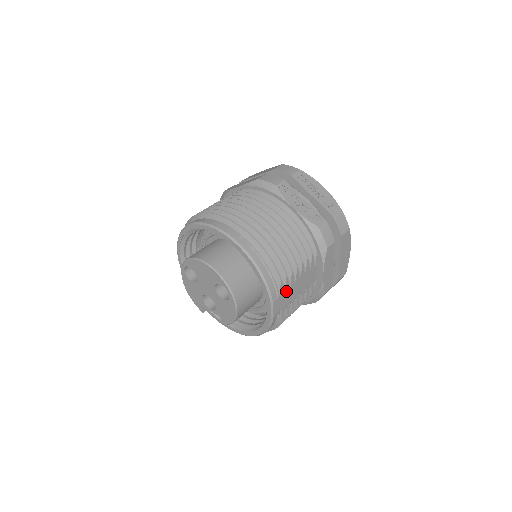
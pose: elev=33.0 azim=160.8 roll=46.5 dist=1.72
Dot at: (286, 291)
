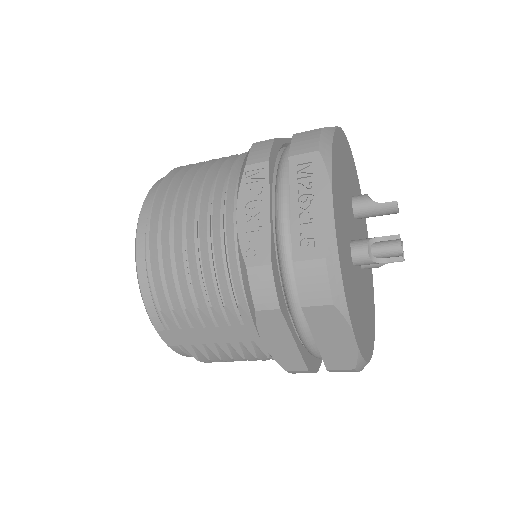
Dot at: (185, 328)
